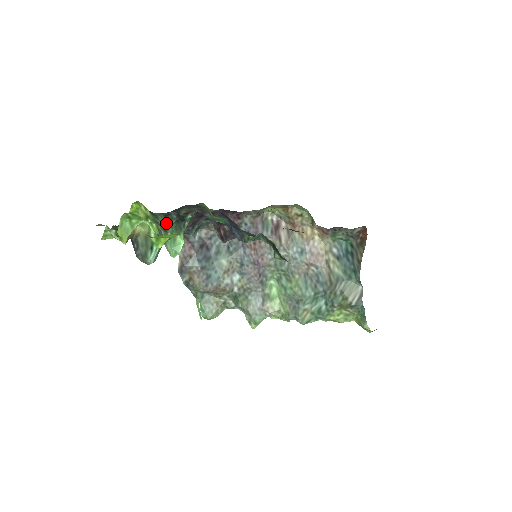
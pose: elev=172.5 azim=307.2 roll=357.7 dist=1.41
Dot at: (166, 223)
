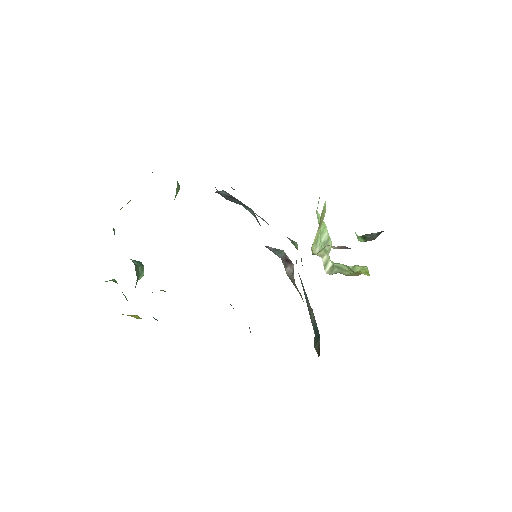
Dot at: occluded
